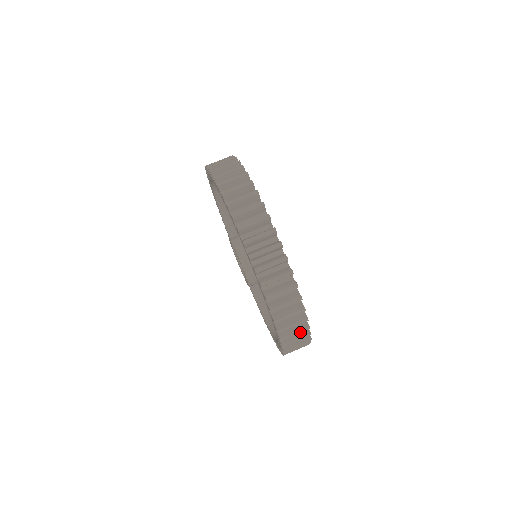
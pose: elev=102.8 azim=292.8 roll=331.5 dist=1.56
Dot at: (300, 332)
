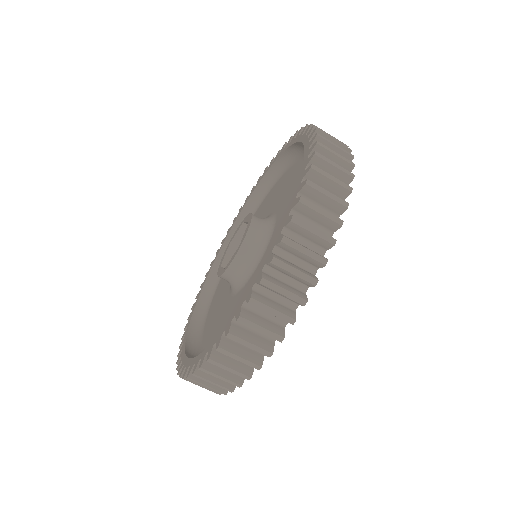
Dot at: occluded
